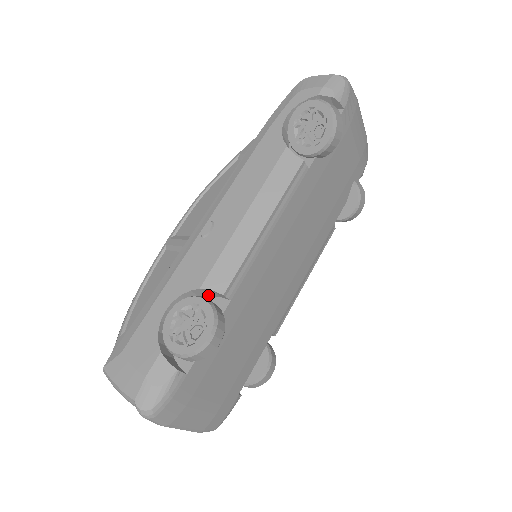
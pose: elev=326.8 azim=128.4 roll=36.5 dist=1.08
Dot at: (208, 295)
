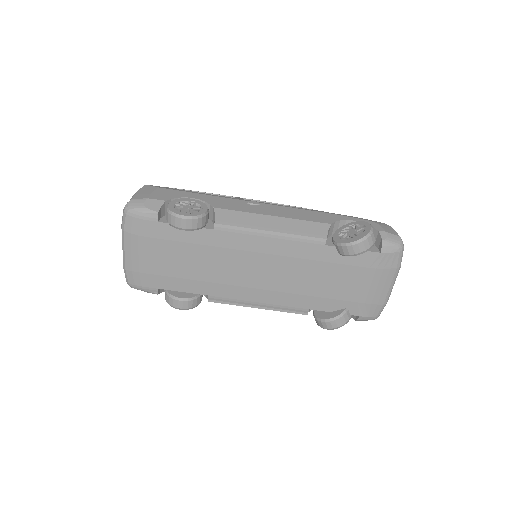
Dot at: (212, 218)
